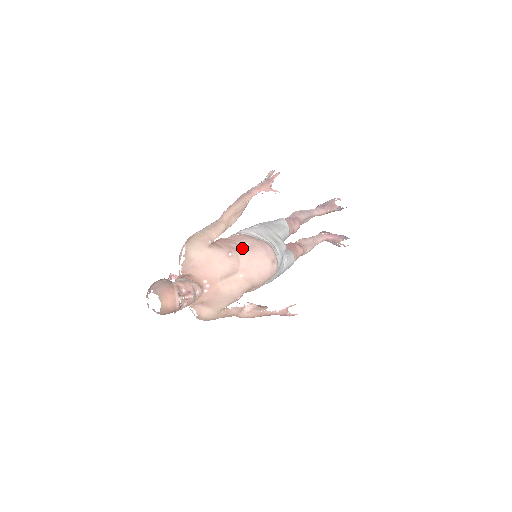
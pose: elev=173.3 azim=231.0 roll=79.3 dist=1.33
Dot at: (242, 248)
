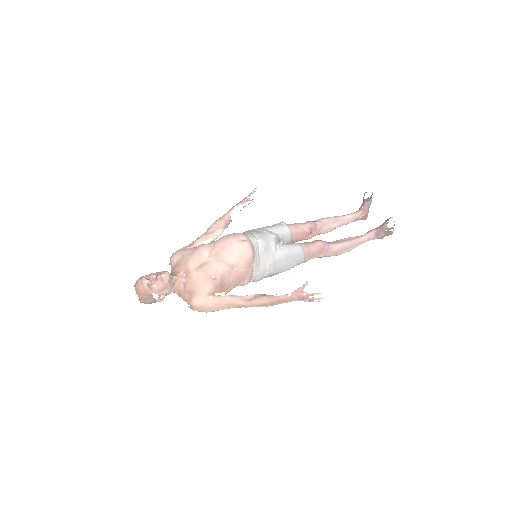
Dot at: (213, 241)
